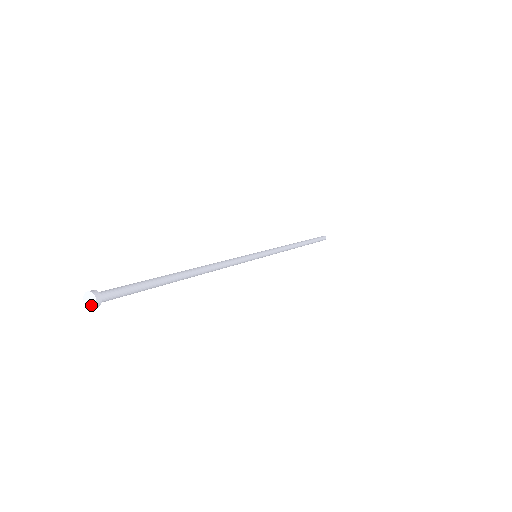
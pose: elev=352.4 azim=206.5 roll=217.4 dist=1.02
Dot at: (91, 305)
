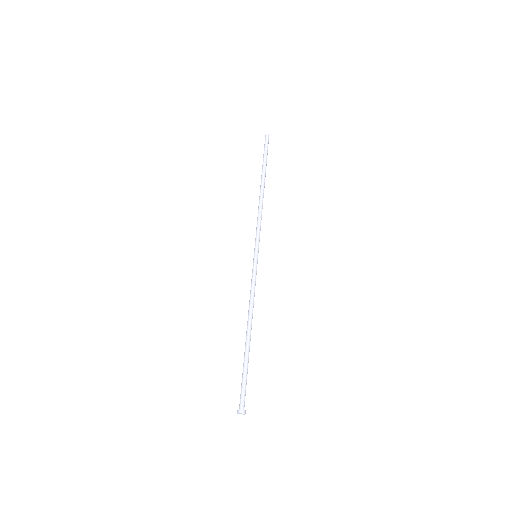
Dot at: occluded
